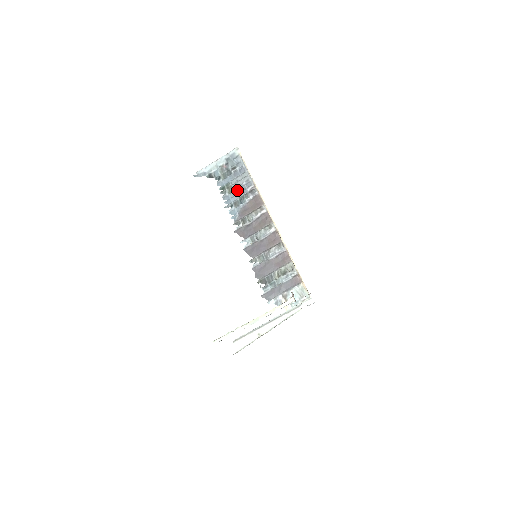
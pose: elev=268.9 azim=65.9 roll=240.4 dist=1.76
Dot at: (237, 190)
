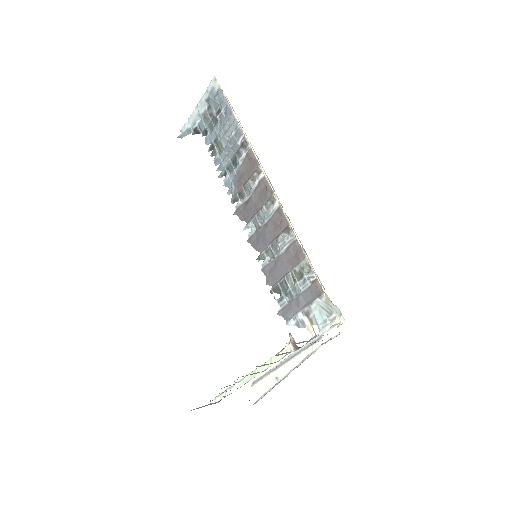
Dot at: (227, 147)
